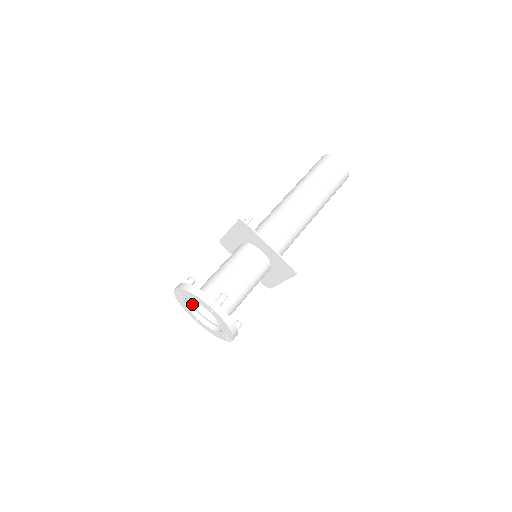
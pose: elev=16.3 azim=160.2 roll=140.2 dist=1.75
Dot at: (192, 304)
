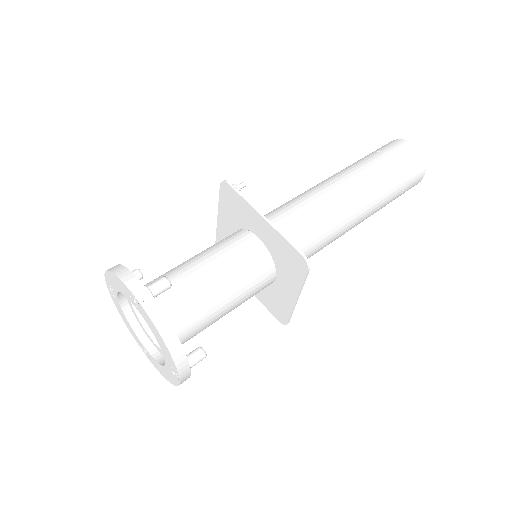
Dot at: (137, 319)
